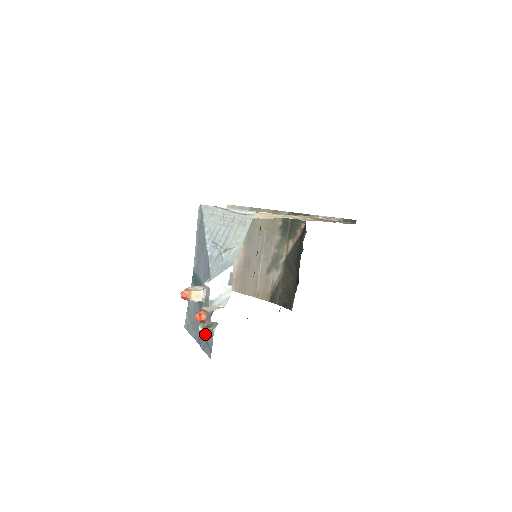
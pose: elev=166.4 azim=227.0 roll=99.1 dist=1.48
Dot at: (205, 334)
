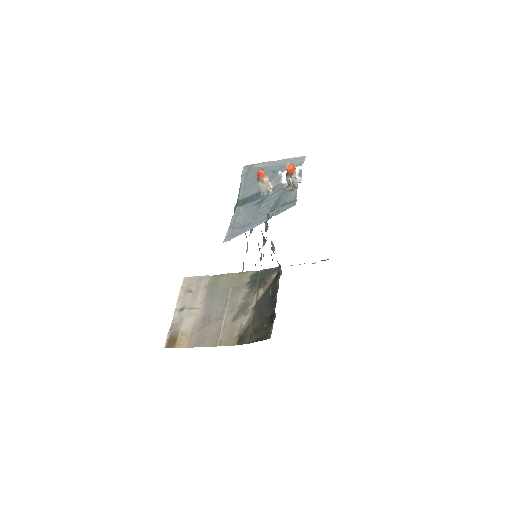
Dot at: (279, 203)
